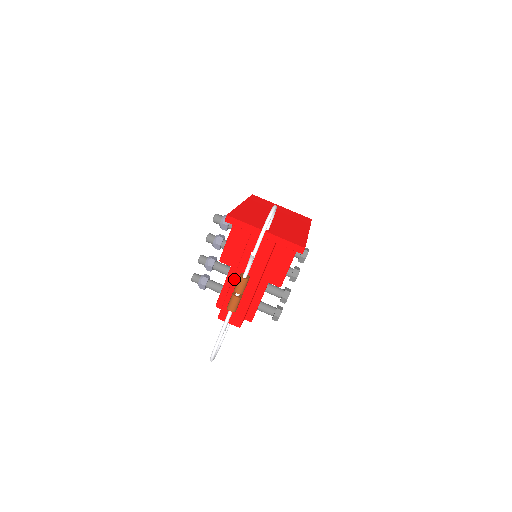
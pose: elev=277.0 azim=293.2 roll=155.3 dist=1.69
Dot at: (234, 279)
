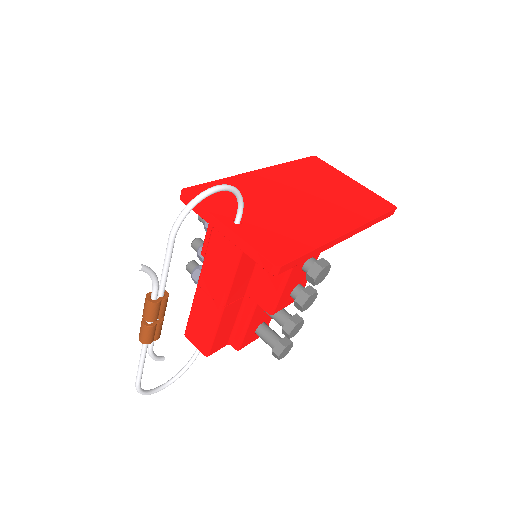
Dot at: (197, 287)
